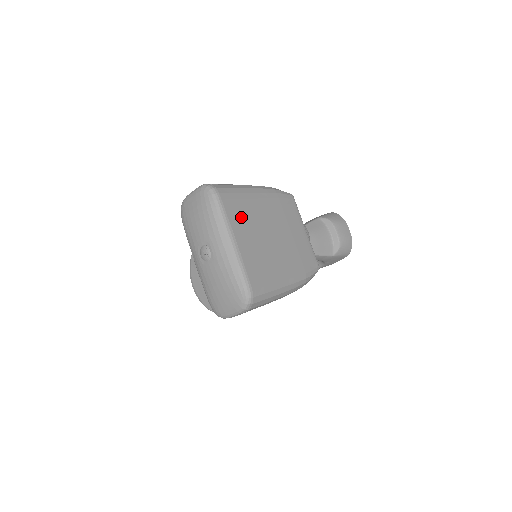
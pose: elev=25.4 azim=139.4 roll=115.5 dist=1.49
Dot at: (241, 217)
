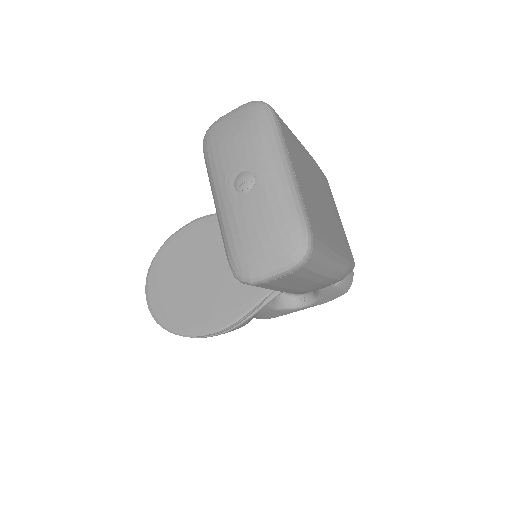
Dot at: (295, 153)
